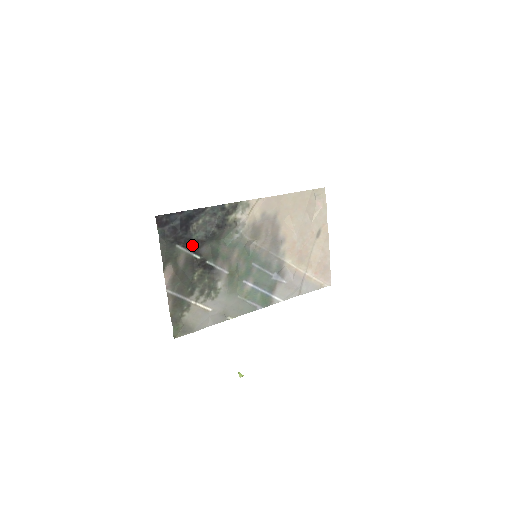
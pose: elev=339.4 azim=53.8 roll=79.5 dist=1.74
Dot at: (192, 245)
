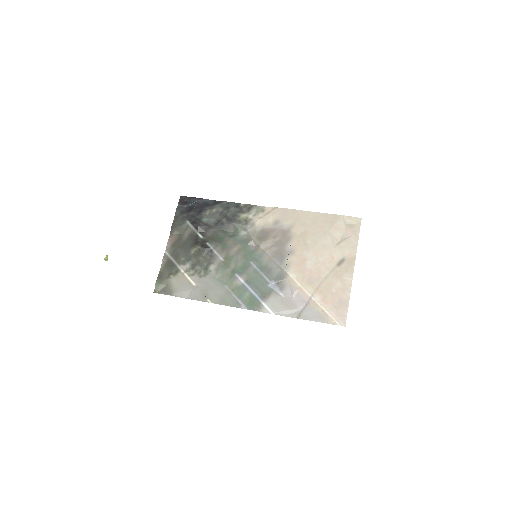
Dot at: (199, 224)
